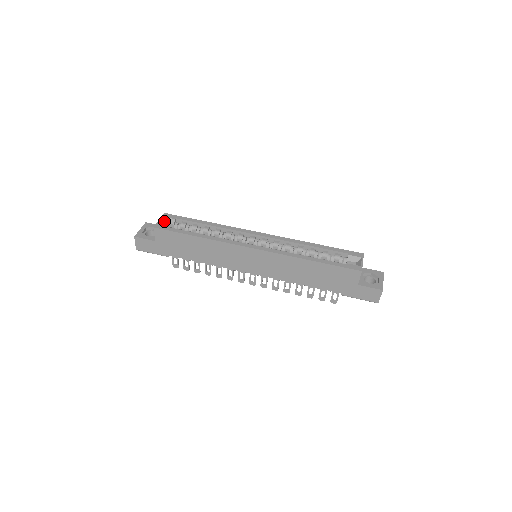
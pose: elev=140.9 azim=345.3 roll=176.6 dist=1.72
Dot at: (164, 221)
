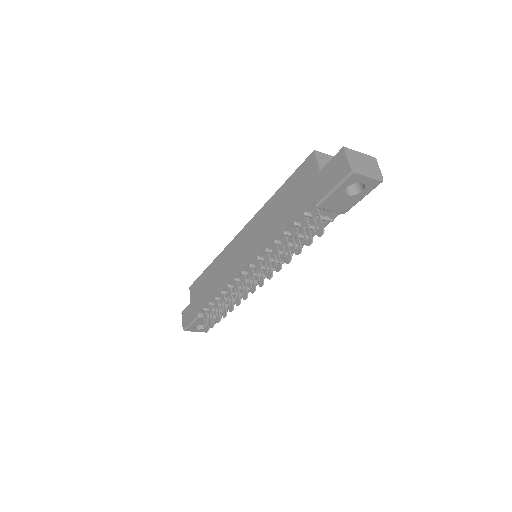
Dot at: occluded
